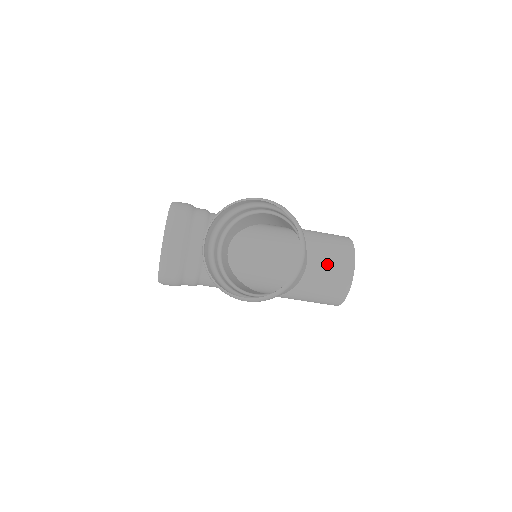
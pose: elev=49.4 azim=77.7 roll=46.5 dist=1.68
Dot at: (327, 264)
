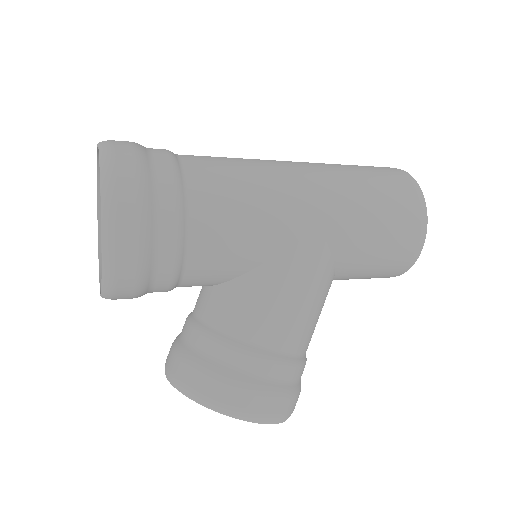
Dot at: occluded
